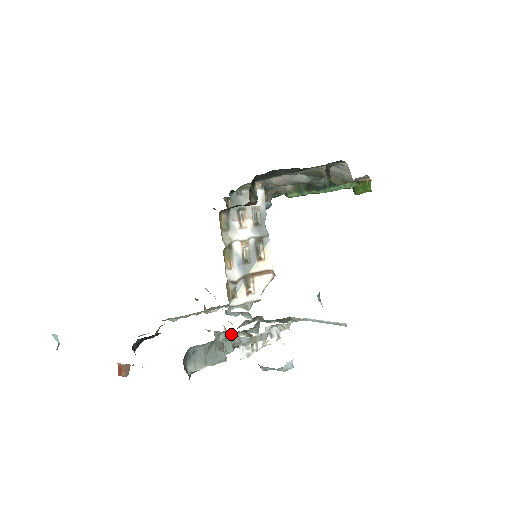
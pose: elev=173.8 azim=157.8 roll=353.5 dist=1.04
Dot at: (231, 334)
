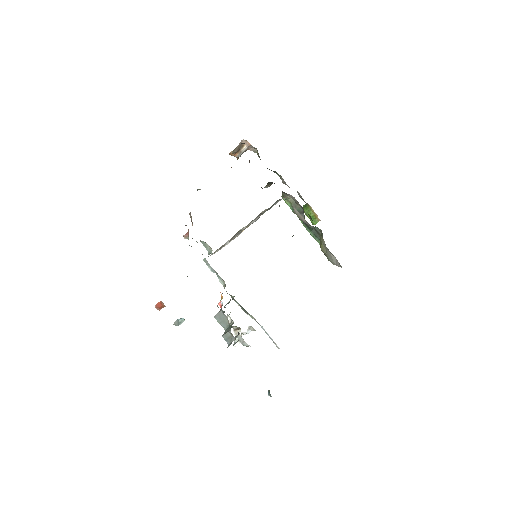
Dot at: occluded
